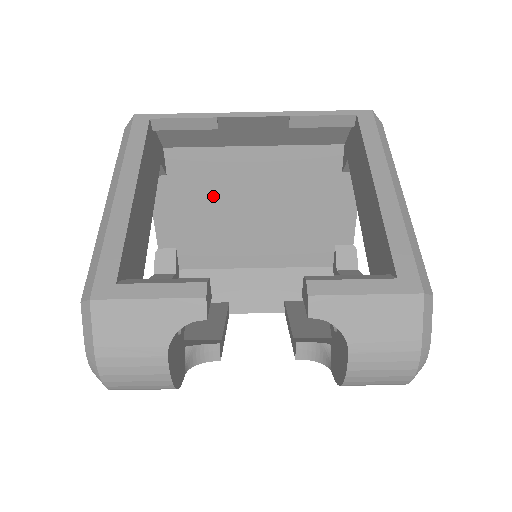
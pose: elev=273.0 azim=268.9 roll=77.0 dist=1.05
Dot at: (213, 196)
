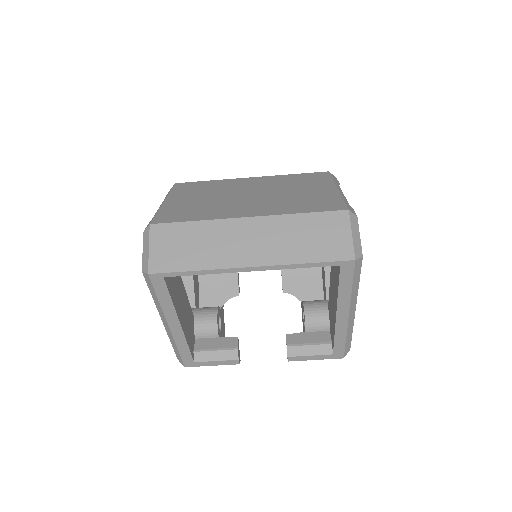
Dot at: occluded
